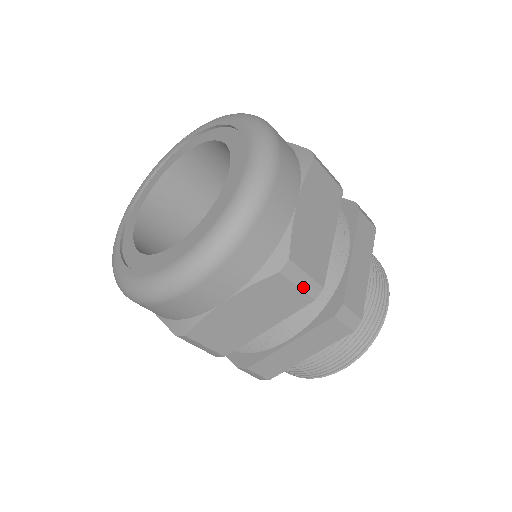
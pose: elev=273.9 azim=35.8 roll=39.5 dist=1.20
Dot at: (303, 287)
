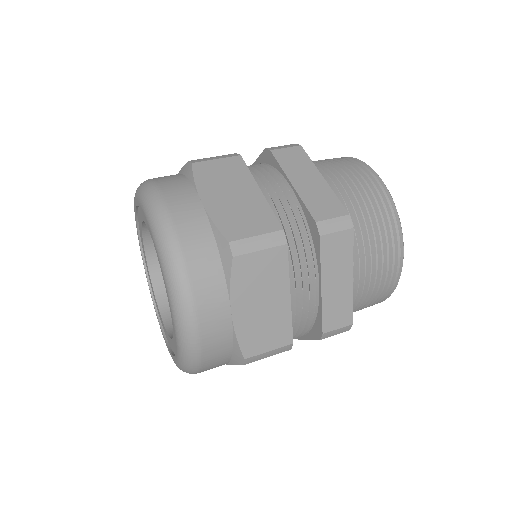
Dot at: (265, 246)
